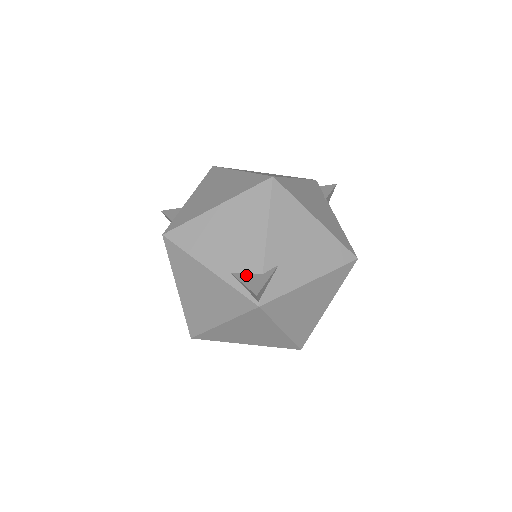
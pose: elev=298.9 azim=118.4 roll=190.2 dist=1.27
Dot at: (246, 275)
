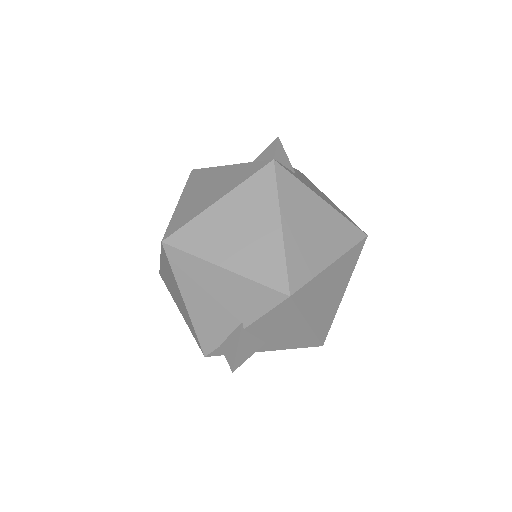
Dot at: occluded
